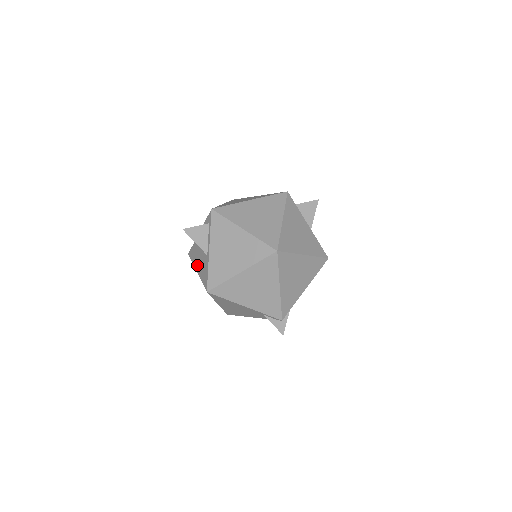
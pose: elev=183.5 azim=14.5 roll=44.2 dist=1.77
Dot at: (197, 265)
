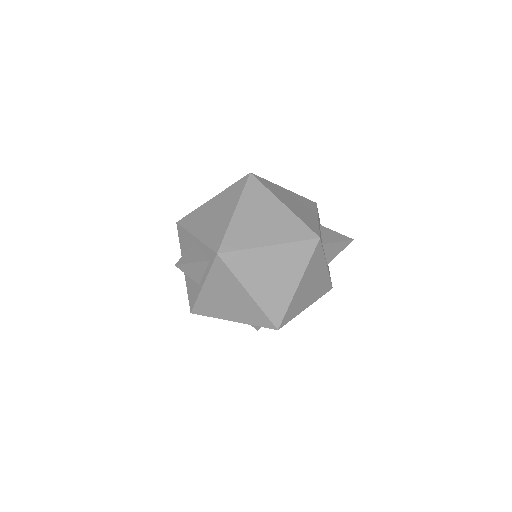
Dot at: occluded
